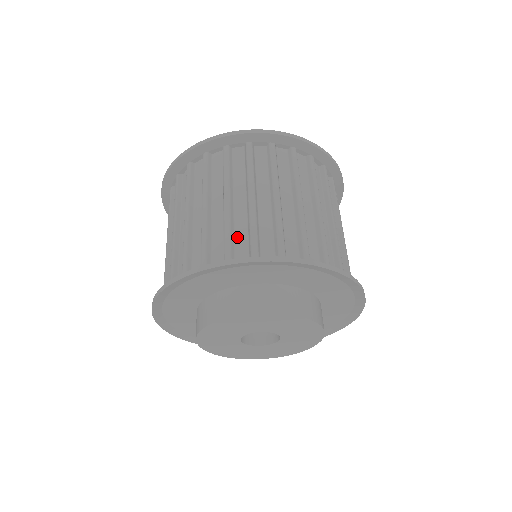
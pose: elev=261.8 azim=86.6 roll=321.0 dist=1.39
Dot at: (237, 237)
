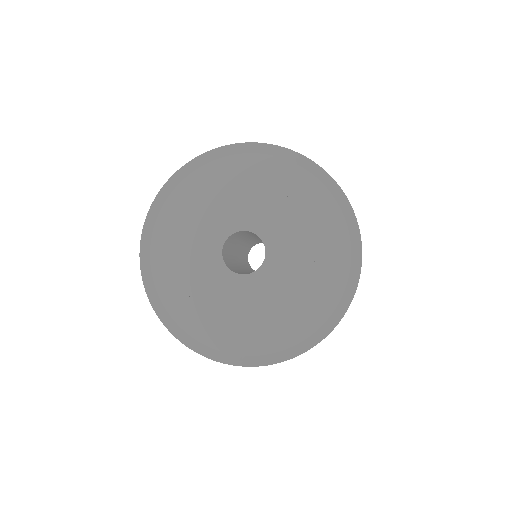
Dot at: occluded
